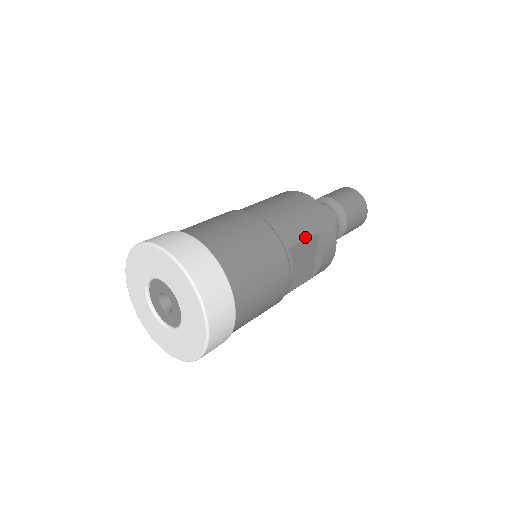
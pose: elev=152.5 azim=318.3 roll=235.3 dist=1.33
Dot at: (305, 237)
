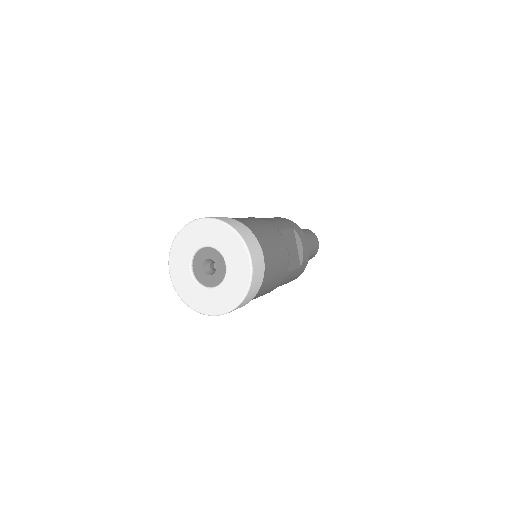
Dot at: (286, 228)
